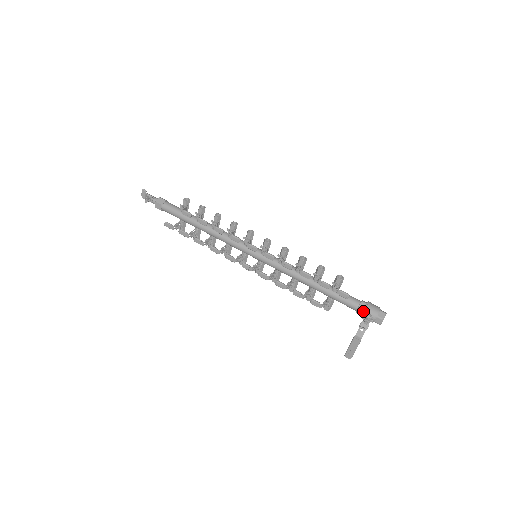
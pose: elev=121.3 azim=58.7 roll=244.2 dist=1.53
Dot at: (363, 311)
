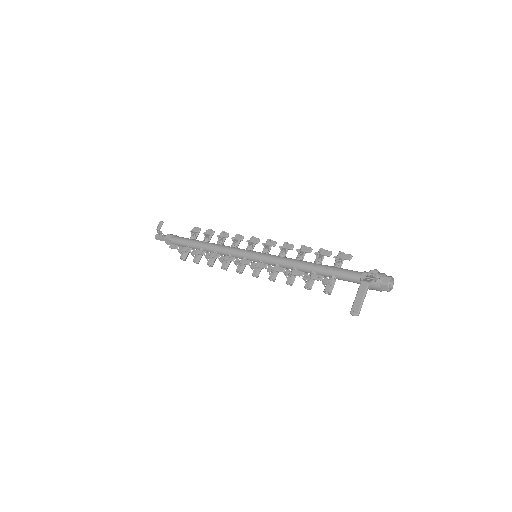
Dot at: (368, 273)
